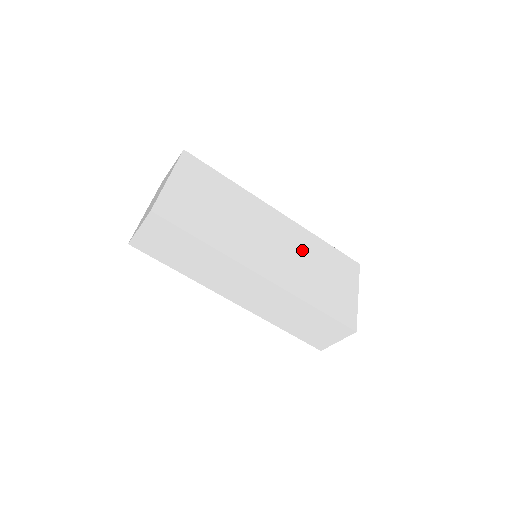
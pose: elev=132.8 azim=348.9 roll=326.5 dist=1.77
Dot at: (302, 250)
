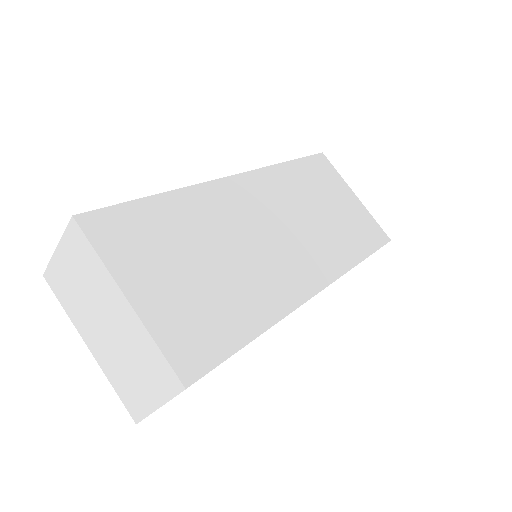
Dot at: (295, 202)
